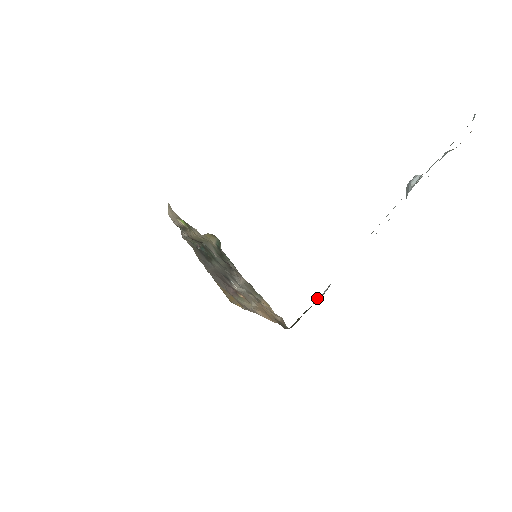
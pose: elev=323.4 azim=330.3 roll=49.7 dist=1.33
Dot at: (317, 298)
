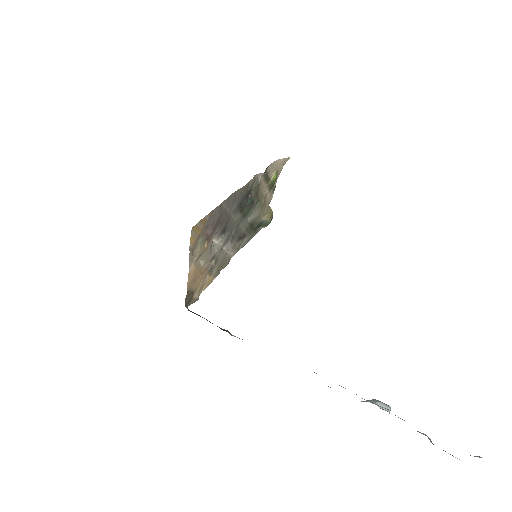
Dot at: (226, 330)
